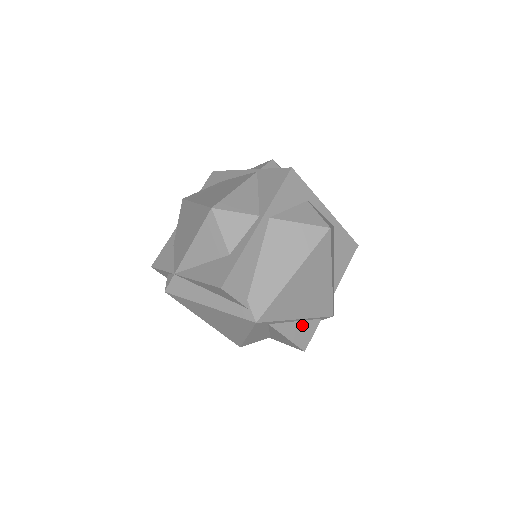
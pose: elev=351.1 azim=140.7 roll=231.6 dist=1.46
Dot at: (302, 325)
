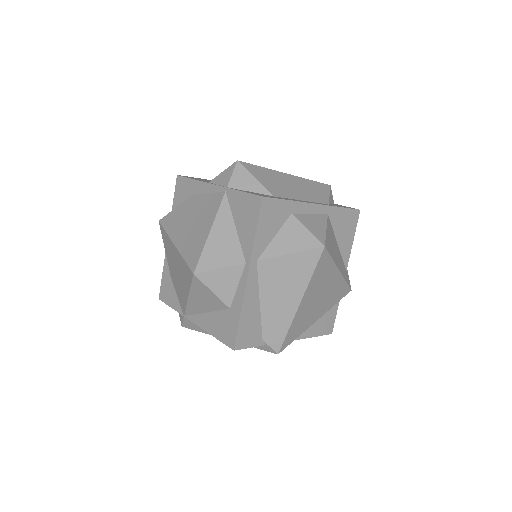
Dot at: (323, 317)
